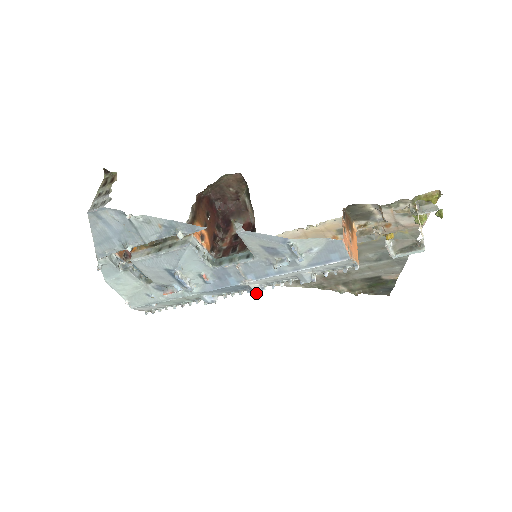
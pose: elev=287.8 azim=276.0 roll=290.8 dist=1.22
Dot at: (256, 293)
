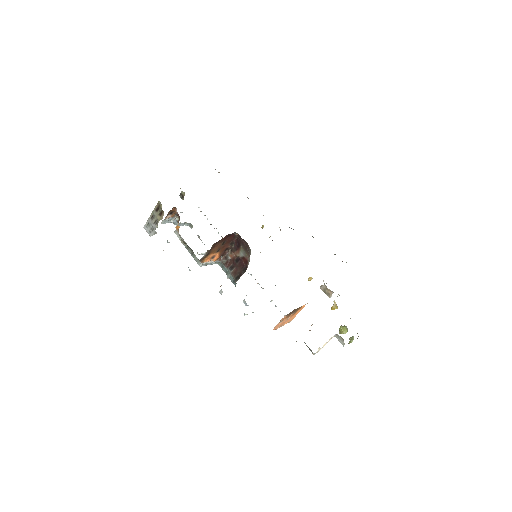
Dot at: occluded
